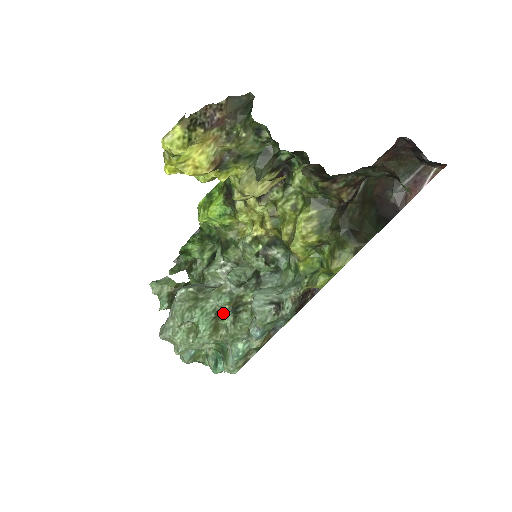
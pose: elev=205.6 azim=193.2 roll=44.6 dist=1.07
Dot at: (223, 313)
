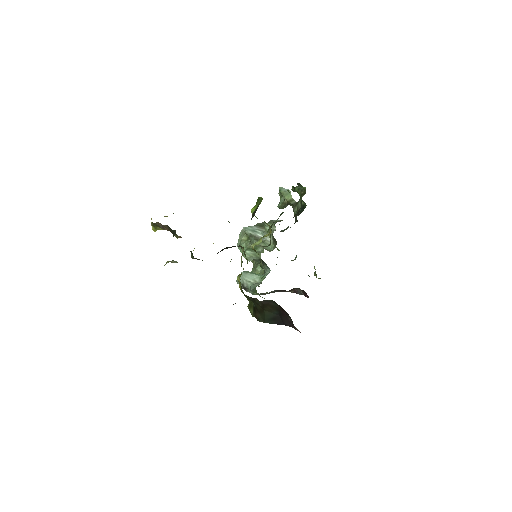
Dot at: occluded
